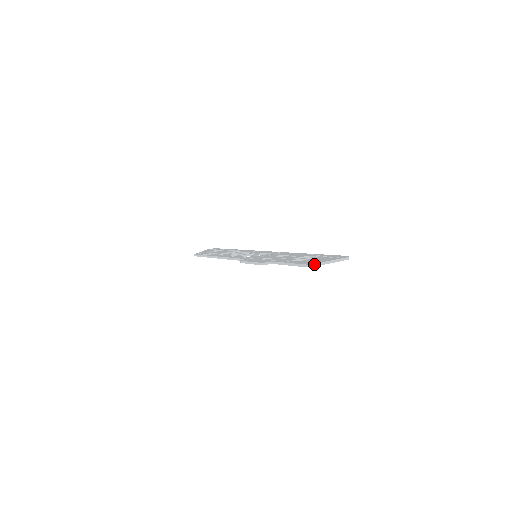
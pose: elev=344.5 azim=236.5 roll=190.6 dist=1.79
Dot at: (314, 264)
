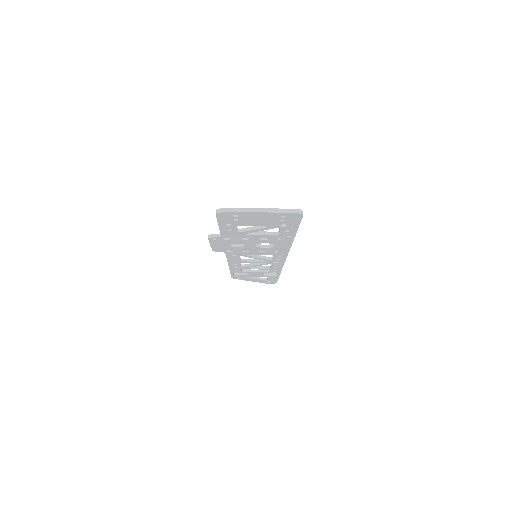
Dot at: (224, 208)
